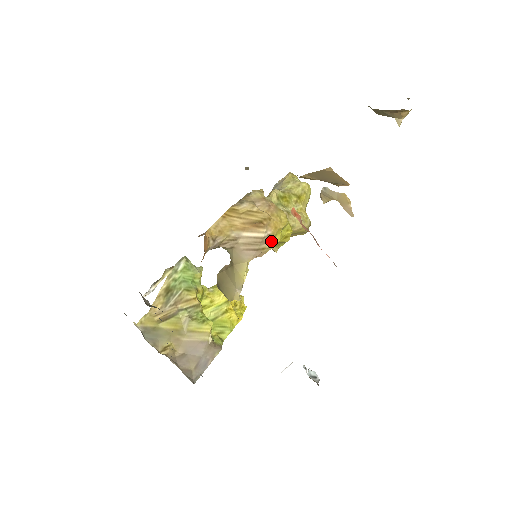
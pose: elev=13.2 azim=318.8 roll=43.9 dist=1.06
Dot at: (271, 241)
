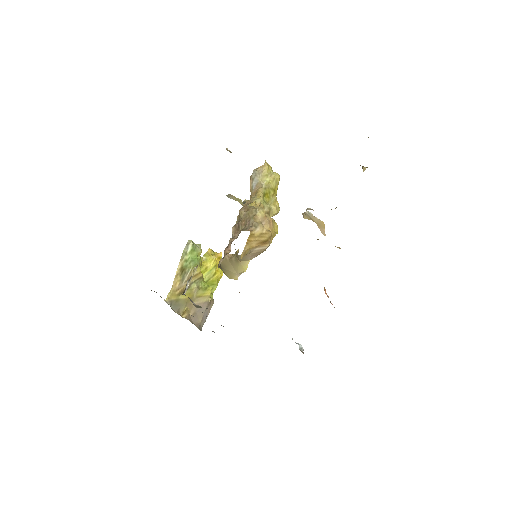
Dot at: occluded
